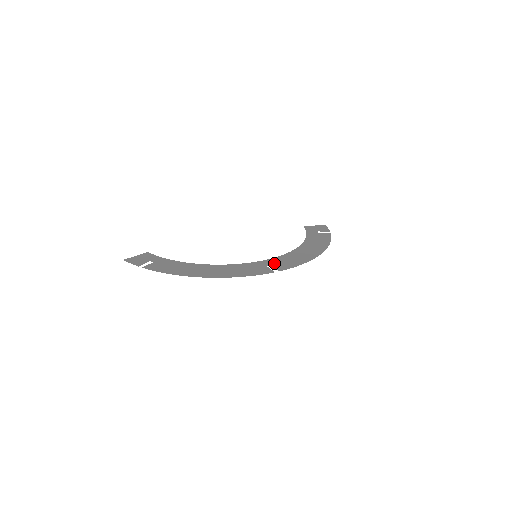
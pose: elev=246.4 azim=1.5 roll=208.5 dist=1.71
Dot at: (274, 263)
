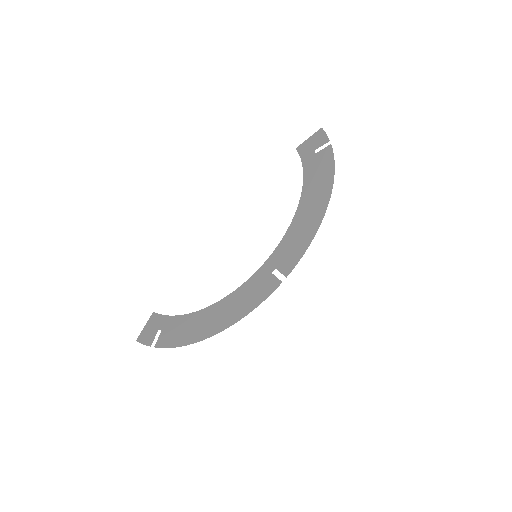
Dot at: (278, 261)
